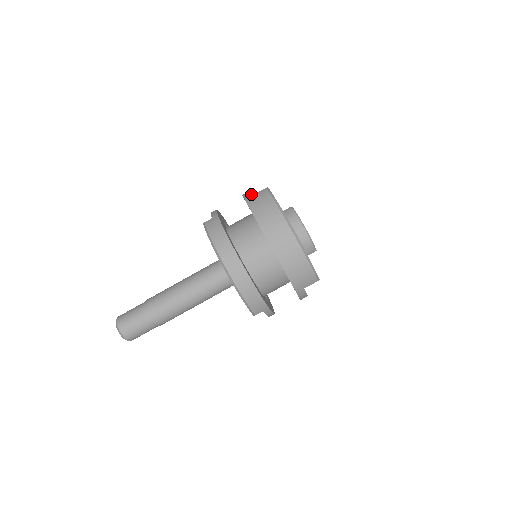
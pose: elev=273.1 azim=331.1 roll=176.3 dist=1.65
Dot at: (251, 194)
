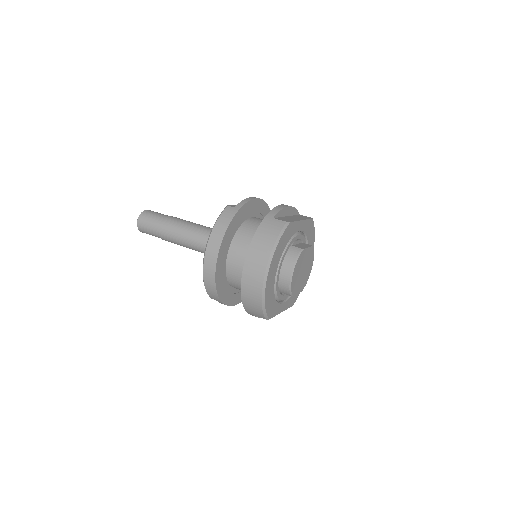
Dot at: (274, 216)
